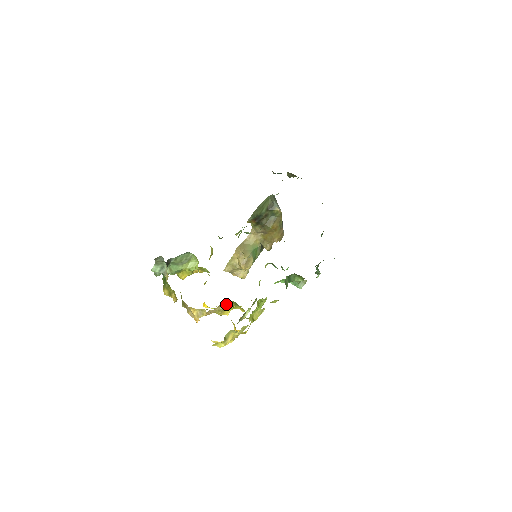
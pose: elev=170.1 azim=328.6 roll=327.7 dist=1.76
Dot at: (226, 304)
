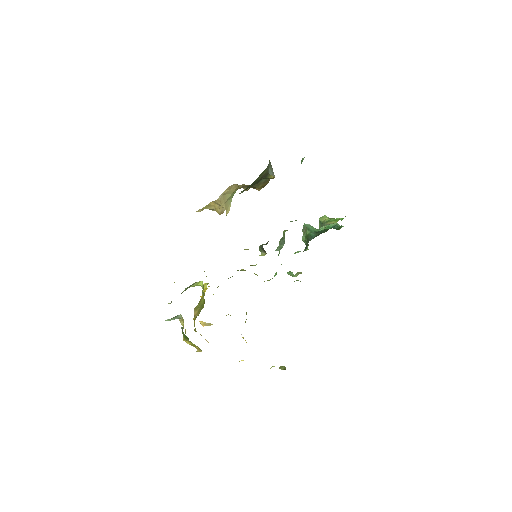
Dot at: occluded
